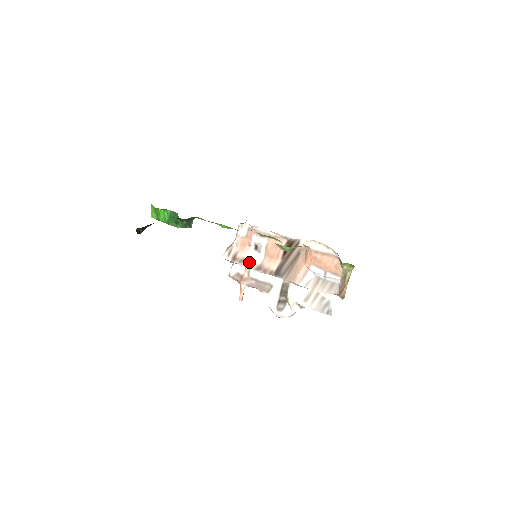
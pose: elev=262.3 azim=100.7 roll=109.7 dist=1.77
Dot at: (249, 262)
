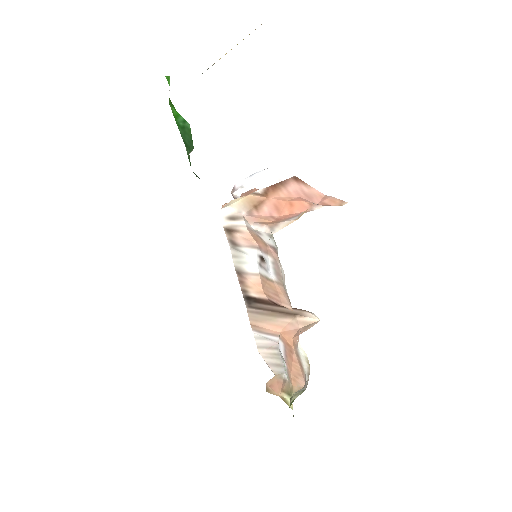
Dot at: (239, 254)
